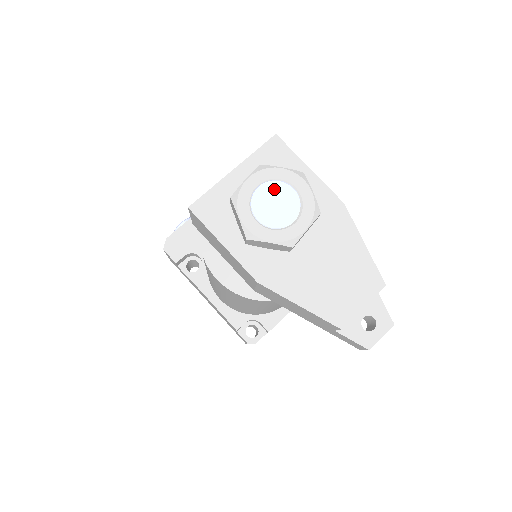
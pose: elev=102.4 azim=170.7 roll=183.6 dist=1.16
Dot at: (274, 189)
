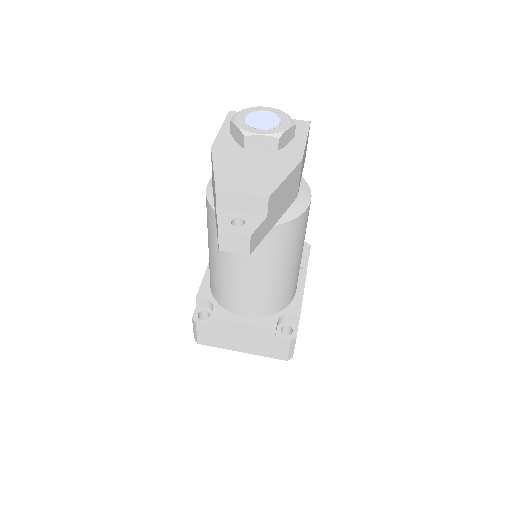
Dot at: (271, 116)
